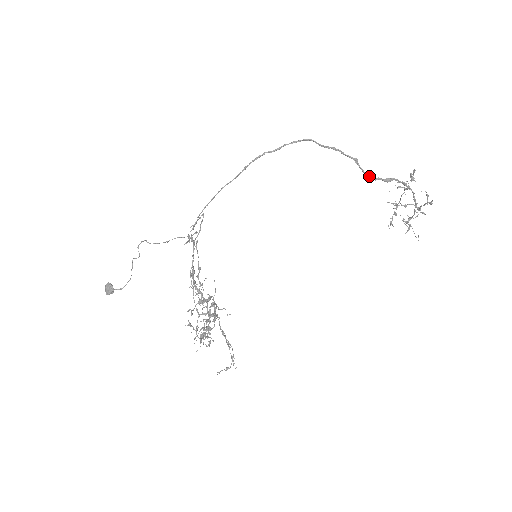
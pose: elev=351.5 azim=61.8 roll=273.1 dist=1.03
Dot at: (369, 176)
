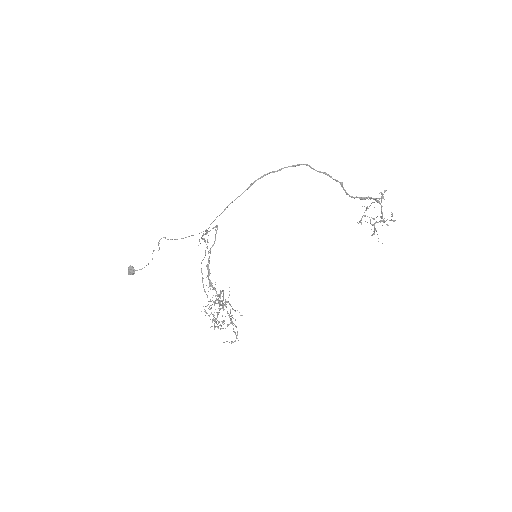
Dot at: occluded
